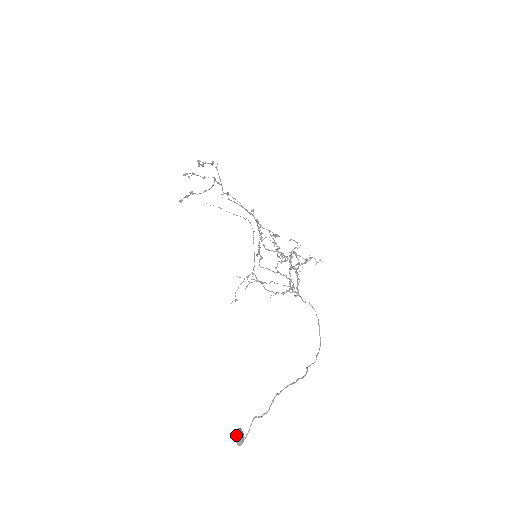
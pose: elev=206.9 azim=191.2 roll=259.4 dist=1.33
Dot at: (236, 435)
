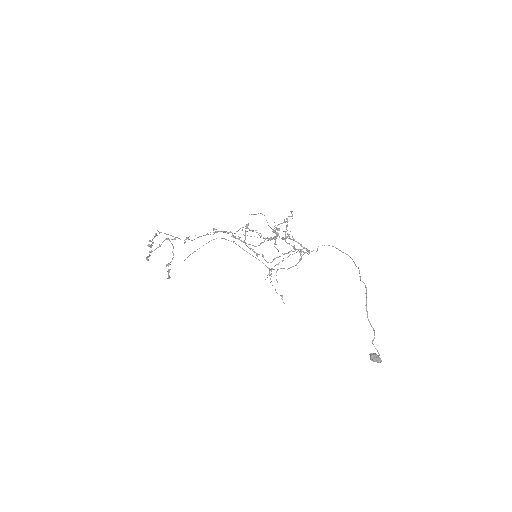
Dot at: (373, 360)
